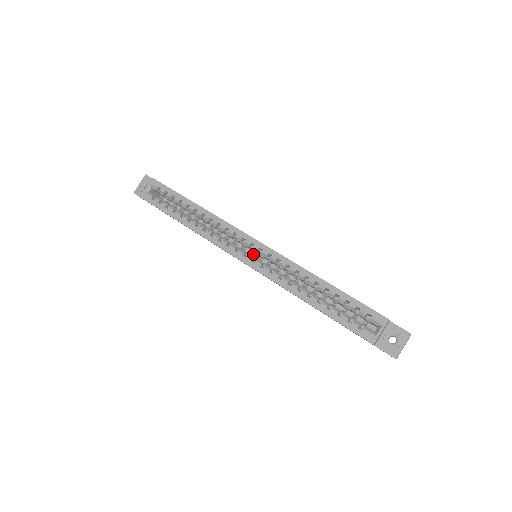
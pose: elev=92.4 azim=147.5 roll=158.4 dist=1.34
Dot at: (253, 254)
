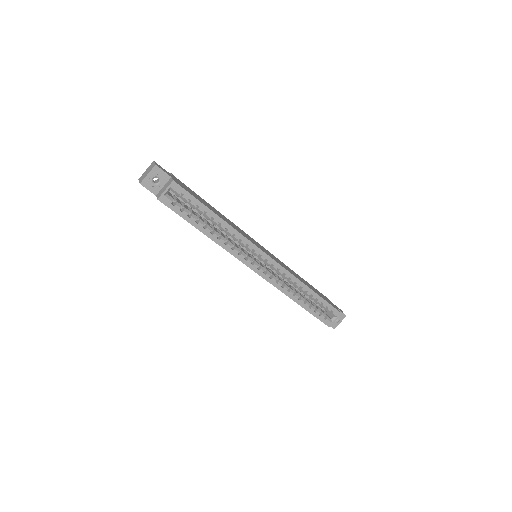
Dot at: occluded
